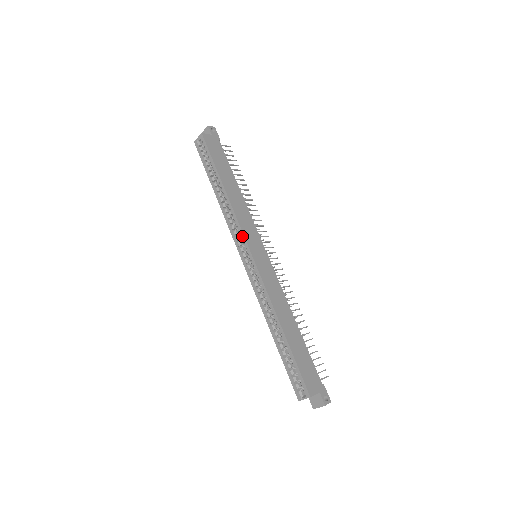
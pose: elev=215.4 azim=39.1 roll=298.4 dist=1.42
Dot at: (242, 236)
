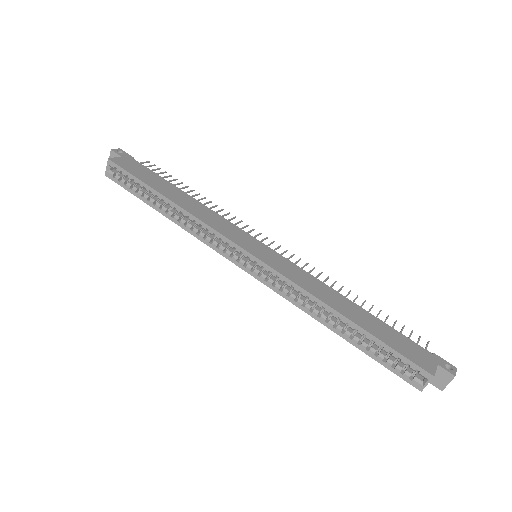
Dot at: (226, 241)
